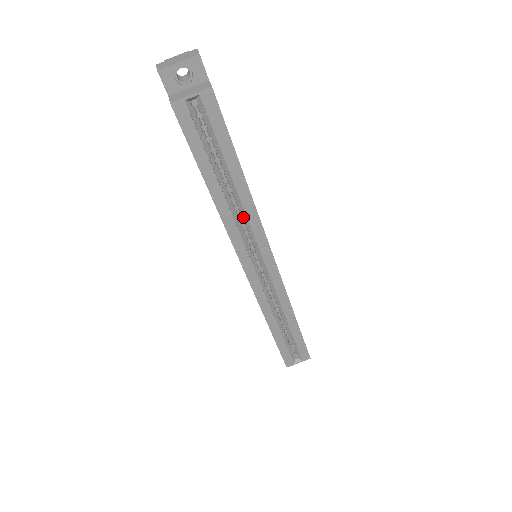
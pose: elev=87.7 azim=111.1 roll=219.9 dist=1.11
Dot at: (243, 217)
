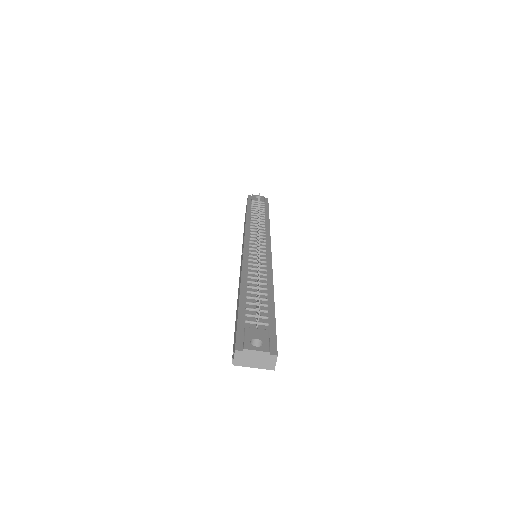
Dot at: occluded
